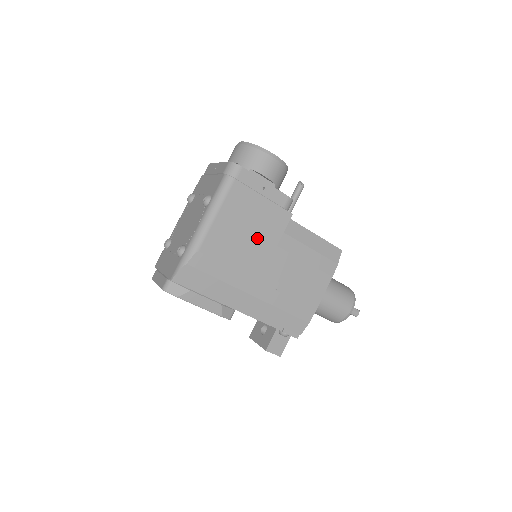
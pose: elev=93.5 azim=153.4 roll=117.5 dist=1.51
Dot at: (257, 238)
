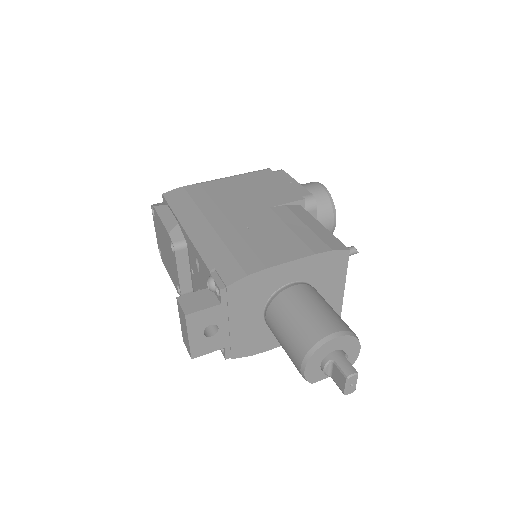
Dot at: (255, 197)
